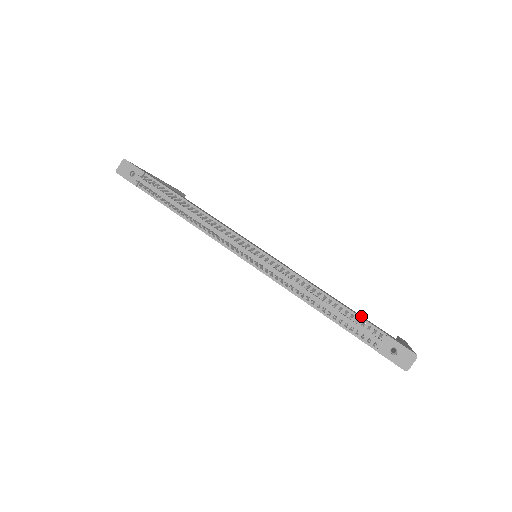
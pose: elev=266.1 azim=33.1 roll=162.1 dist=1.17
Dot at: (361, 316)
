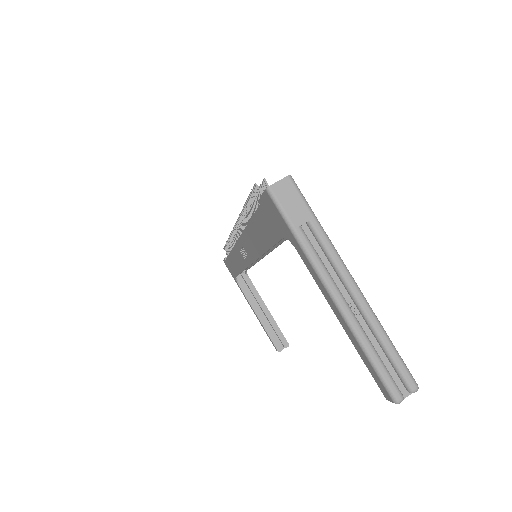
Dot at: occluded
